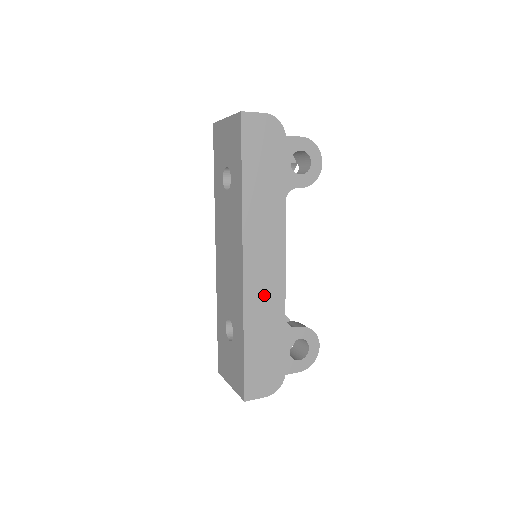
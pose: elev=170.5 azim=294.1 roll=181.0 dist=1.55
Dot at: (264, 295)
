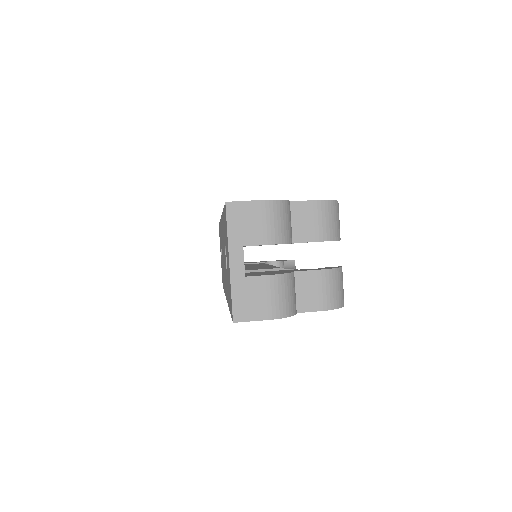
Dot at: occluded
